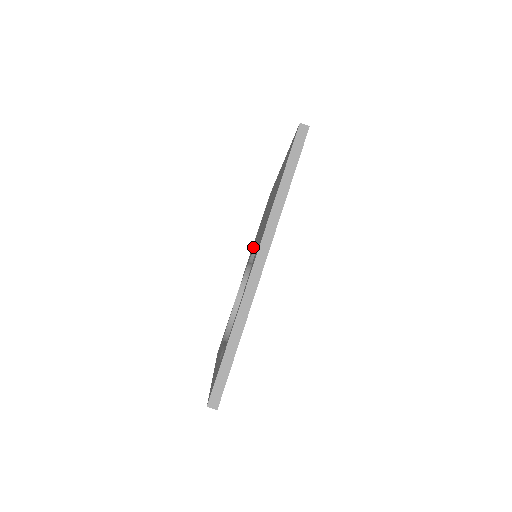
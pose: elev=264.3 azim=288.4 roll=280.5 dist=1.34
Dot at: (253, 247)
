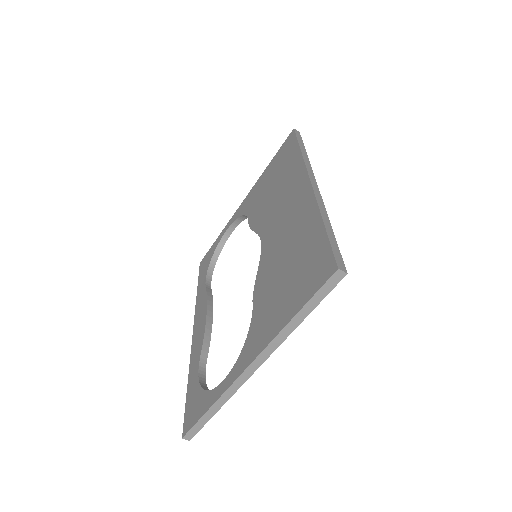
Dot at: (257, 213)
